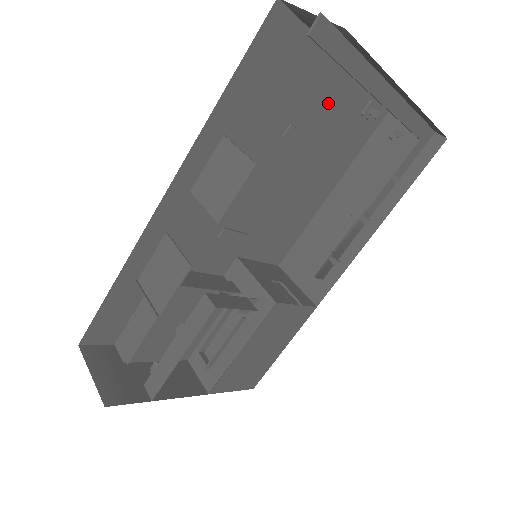
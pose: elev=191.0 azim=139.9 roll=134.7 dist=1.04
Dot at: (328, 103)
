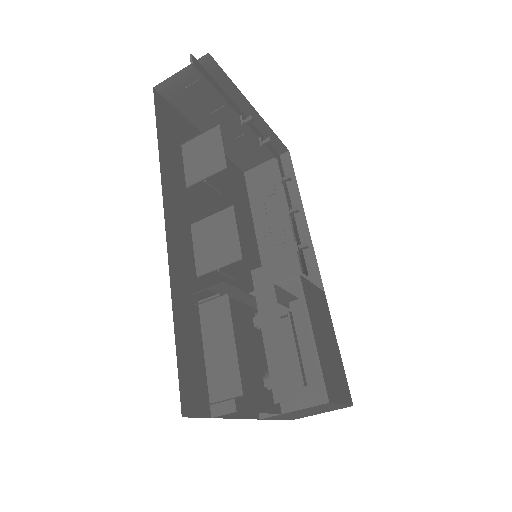
Dot at: occluded
